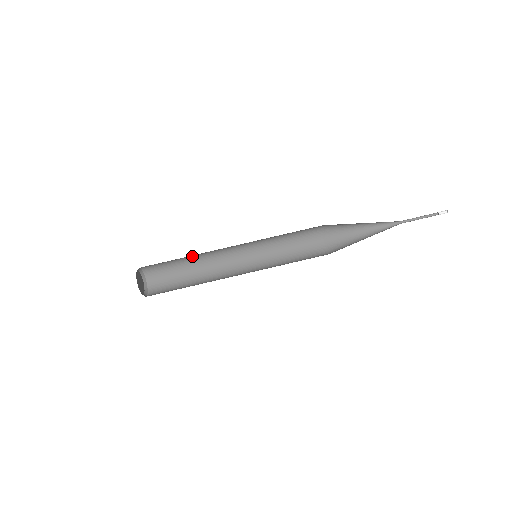
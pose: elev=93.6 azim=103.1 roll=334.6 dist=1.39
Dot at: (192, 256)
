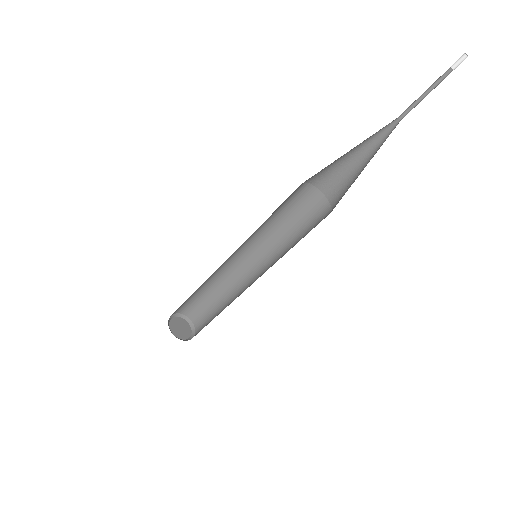
Dot at: occluded
